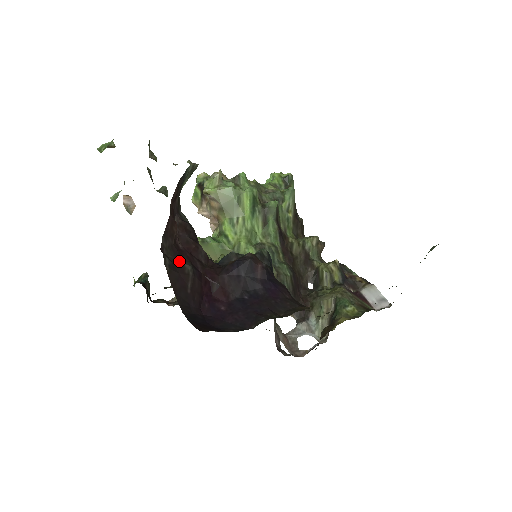
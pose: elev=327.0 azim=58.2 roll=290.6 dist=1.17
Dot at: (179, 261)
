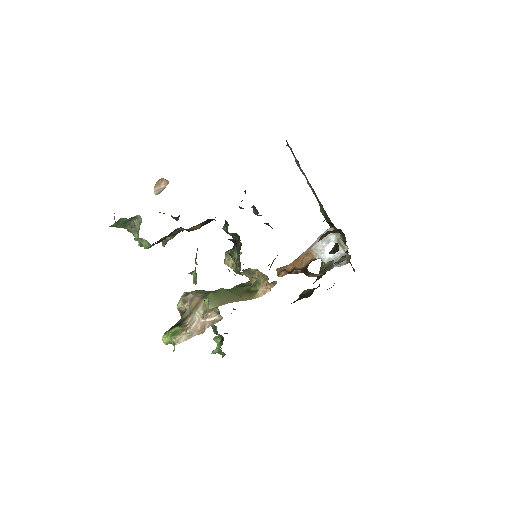
Dot at: occluded
